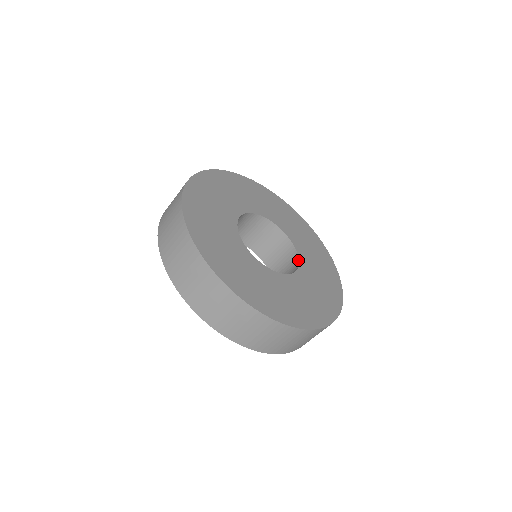
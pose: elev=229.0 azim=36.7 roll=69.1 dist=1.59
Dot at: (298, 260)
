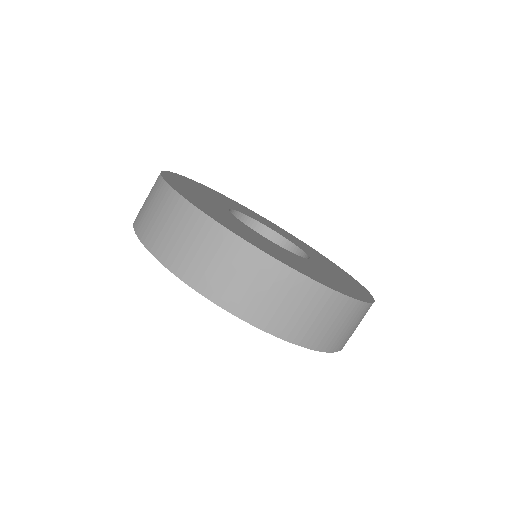
Dot at: (296, 255)
